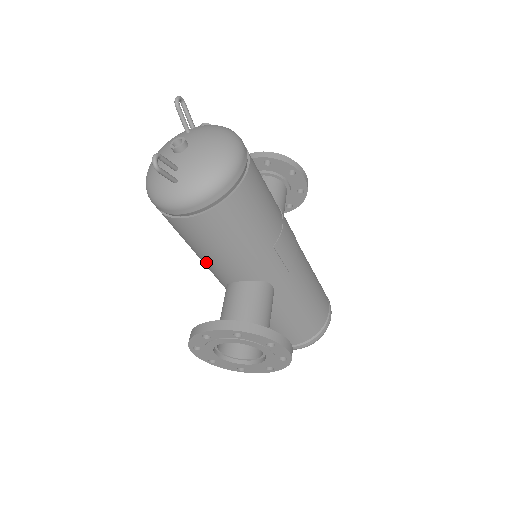
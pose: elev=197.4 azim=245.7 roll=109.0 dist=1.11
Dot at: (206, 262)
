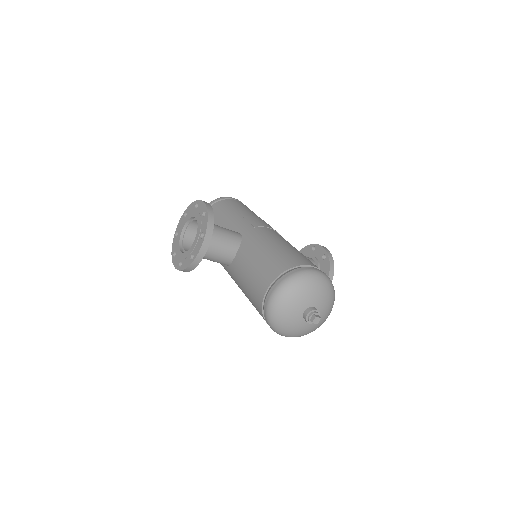
Dot at: occluded
